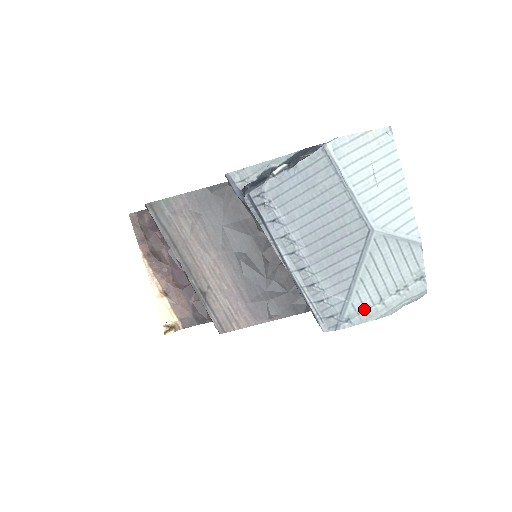
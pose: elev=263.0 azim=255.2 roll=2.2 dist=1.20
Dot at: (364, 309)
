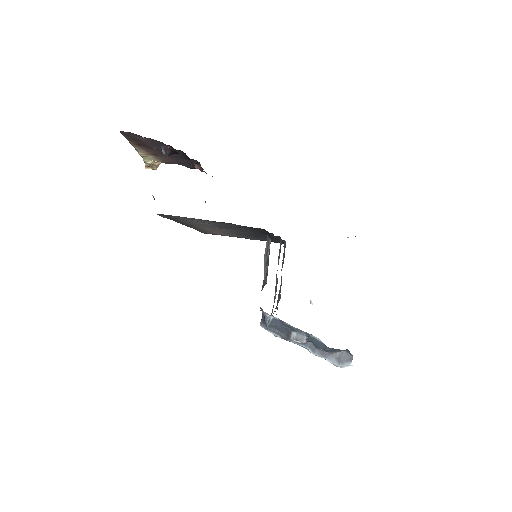
Dot at: occluded
